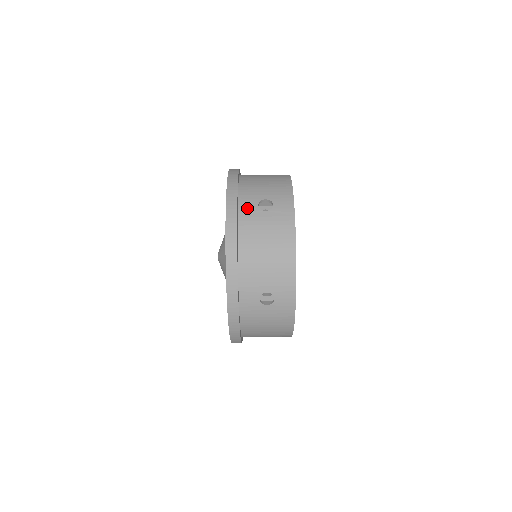
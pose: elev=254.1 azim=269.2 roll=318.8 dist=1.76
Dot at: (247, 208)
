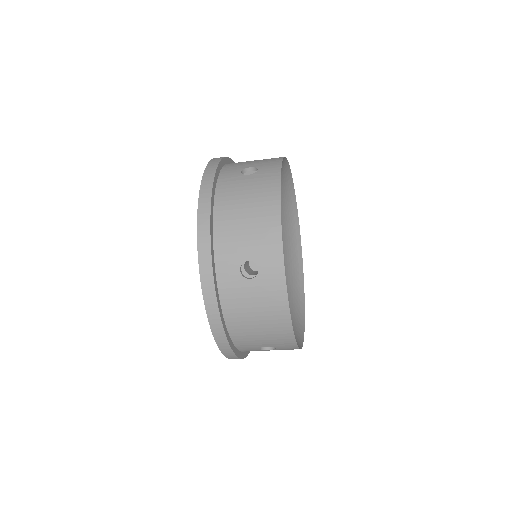
Dot at: (249, 350)
